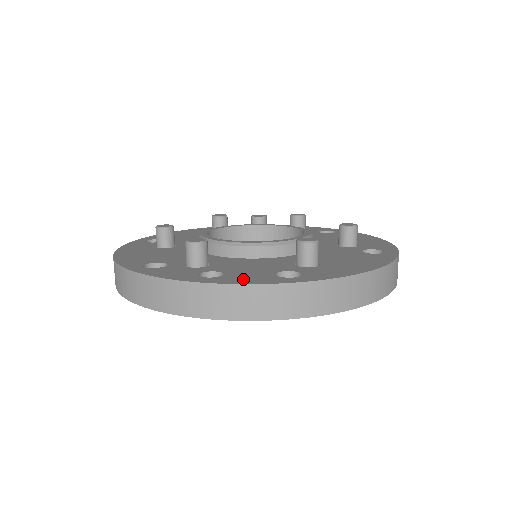
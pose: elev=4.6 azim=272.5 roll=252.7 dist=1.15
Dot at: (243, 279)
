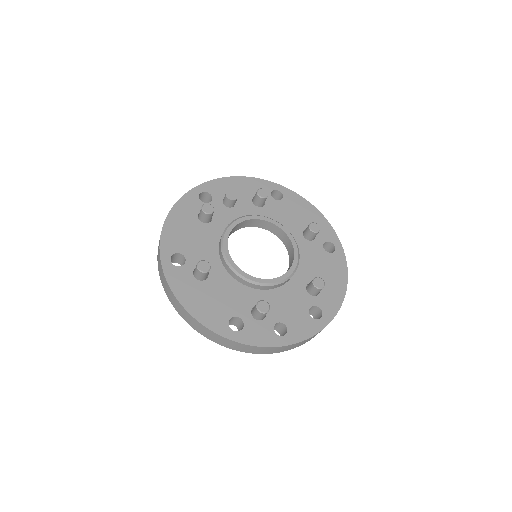
Dot at: (302, 331)
